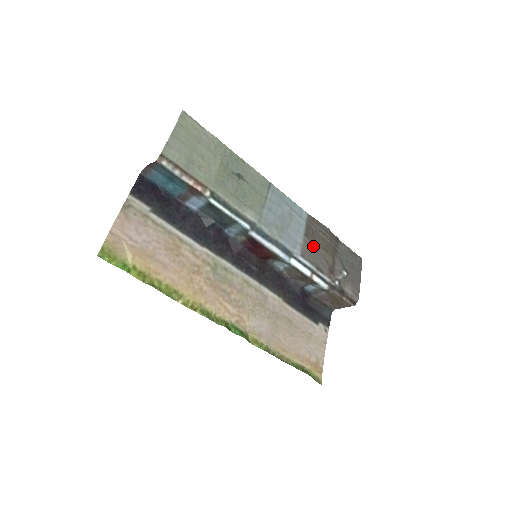
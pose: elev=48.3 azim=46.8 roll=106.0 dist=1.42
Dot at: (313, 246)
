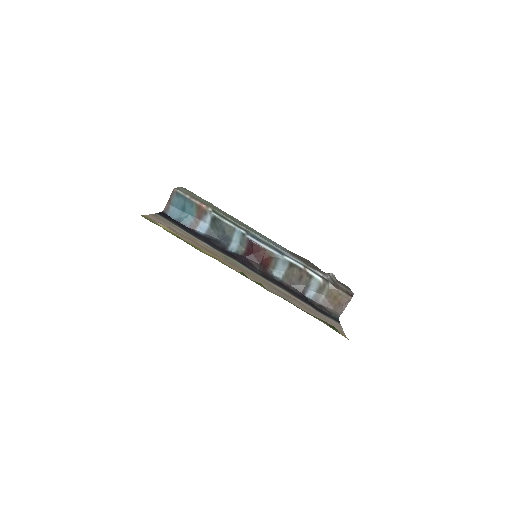
Dot at: occluded
